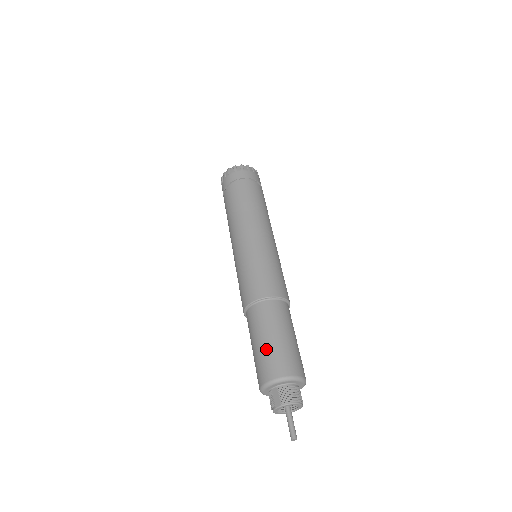
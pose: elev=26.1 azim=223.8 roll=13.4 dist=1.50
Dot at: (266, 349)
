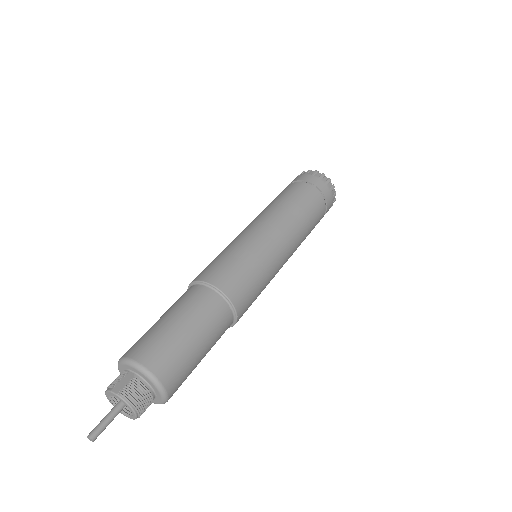
Dot at: (168, 332)
